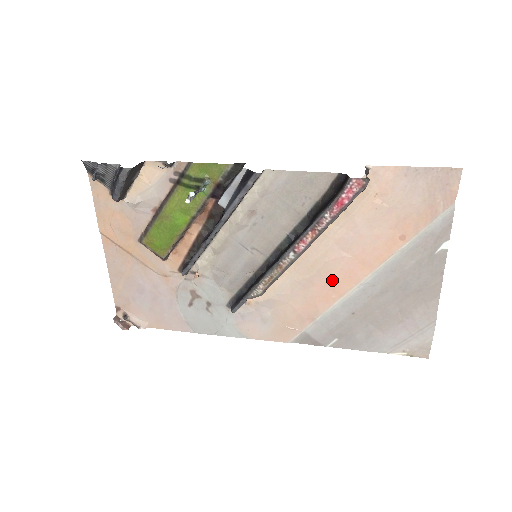
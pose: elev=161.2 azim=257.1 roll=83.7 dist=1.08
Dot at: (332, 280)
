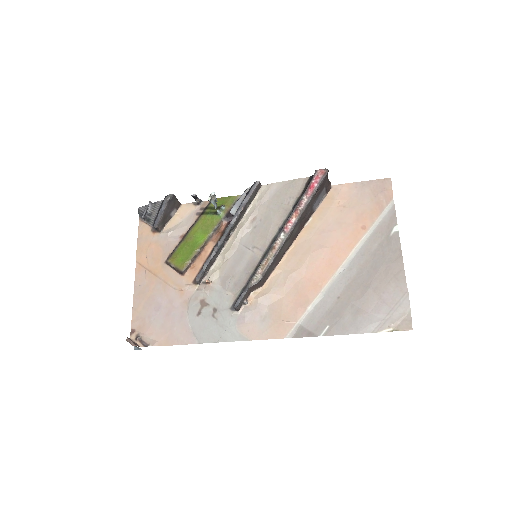
Dot at: (317, 269)
